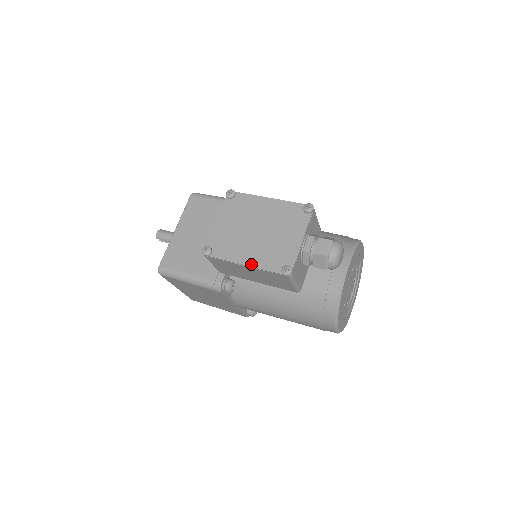
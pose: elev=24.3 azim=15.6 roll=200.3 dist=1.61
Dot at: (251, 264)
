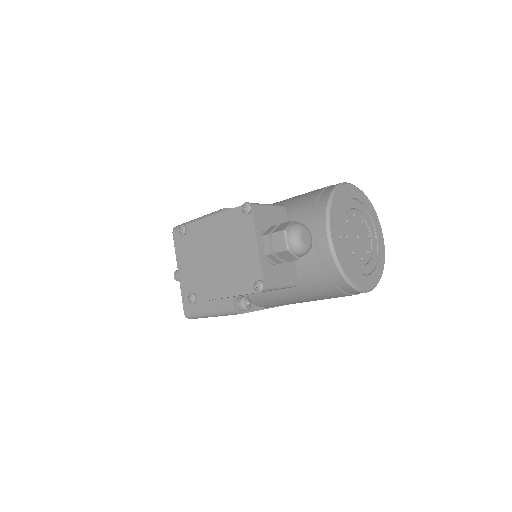
Dot at: (229, 294)
